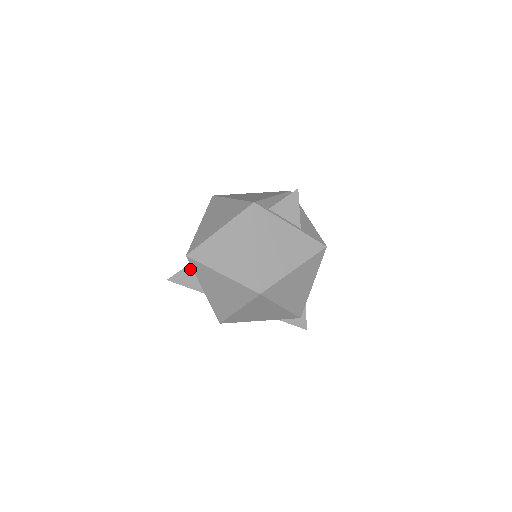
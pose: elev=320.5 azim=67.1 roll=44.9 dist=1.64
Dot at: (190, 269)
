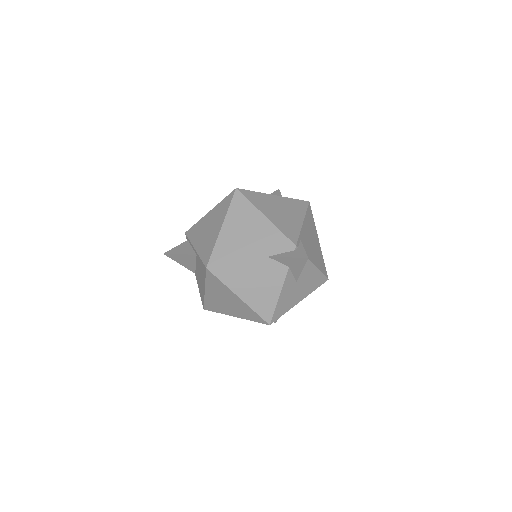
Dot at: (187, 243)
